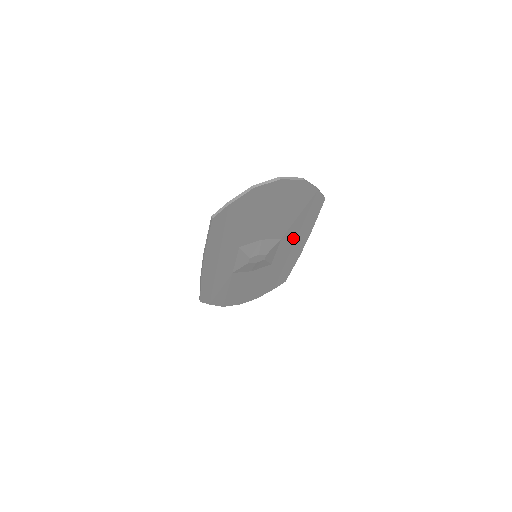
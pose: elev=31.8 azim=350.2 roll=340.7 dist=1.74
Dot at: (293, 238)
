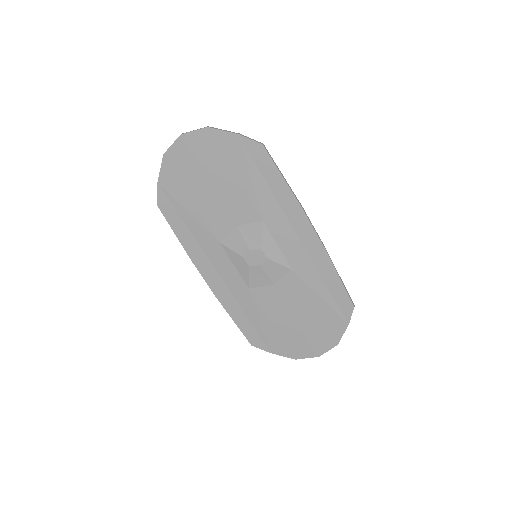
Dot at: (282, 219)
